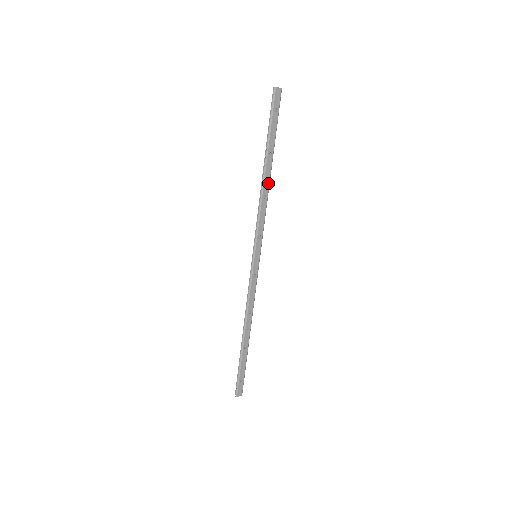
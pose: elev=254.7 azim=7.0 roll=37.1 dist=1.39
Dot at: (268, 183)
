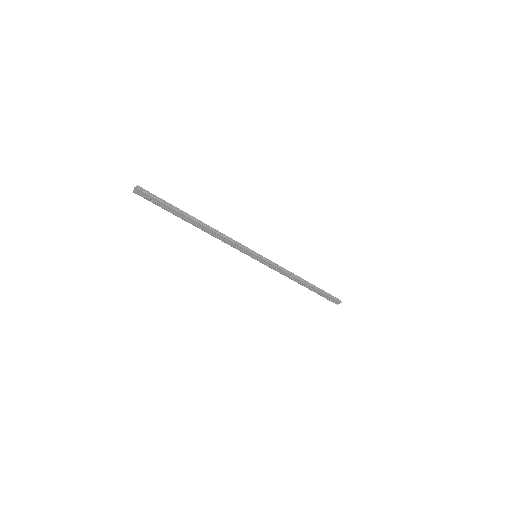
Dot at: (208, 229)
